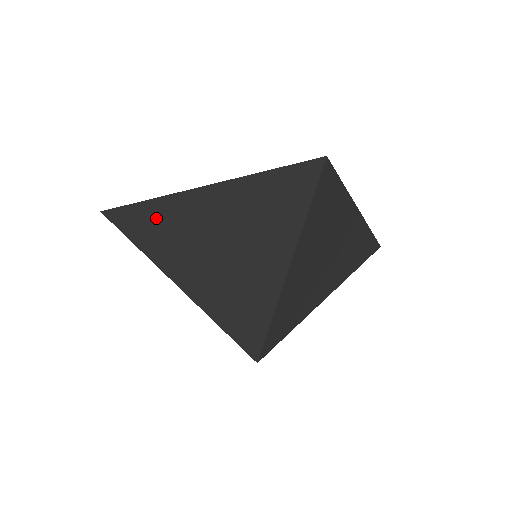
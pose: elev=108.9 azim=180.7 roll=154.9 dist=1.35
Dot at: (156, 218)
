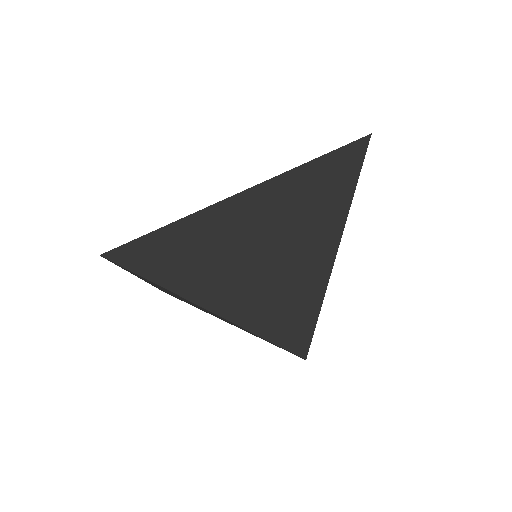
Dot at: (183, 242)
